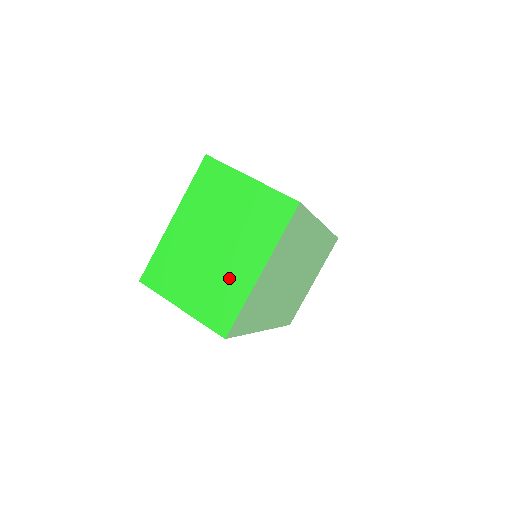
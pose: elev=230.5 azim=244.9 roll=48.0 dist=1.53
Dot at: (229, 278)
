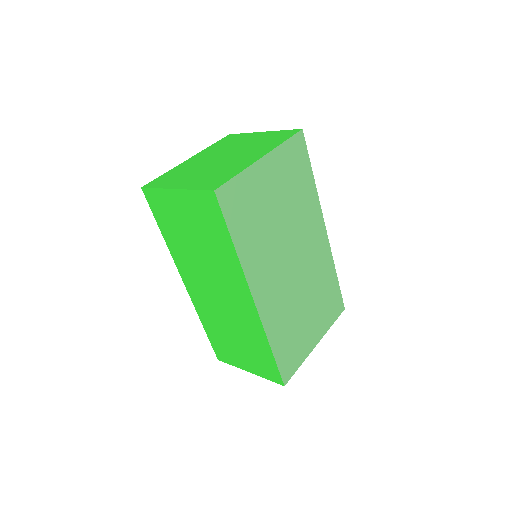
Dot at: (230, 166)
